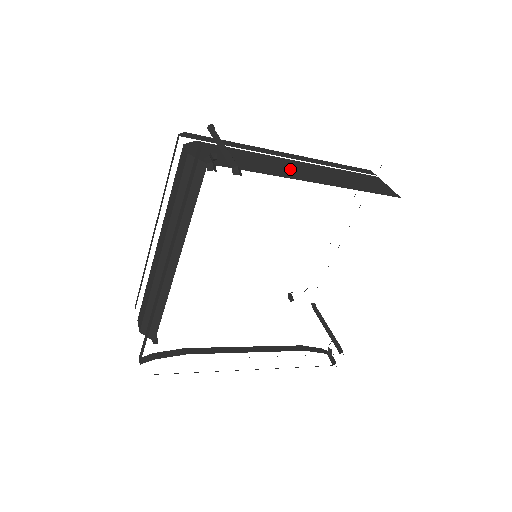
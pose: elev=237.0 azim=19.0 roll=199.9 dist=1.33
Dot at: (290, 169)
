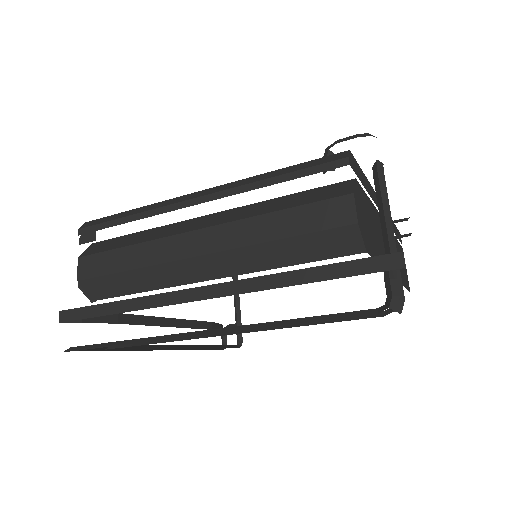
Dot at: occluded
